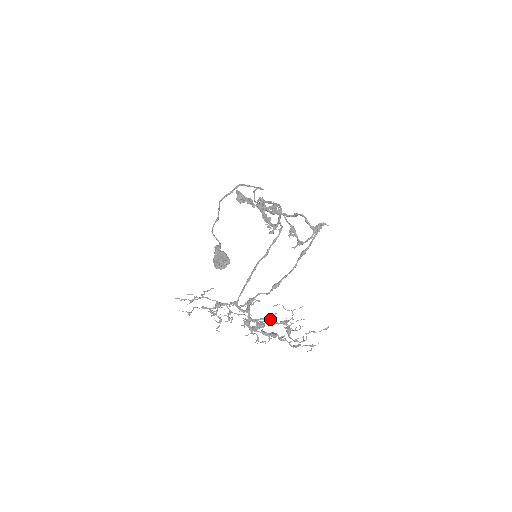
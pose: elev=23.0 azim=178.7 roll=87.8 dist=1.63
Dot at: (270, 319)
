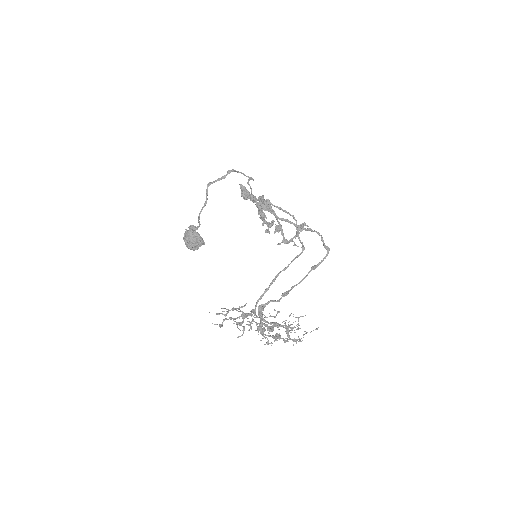
Dot at: (276, 323)
